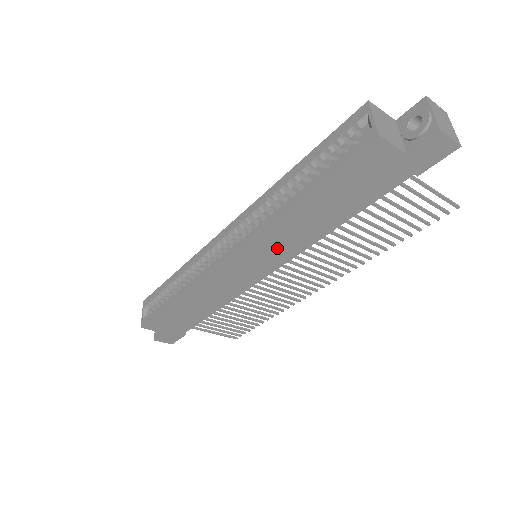
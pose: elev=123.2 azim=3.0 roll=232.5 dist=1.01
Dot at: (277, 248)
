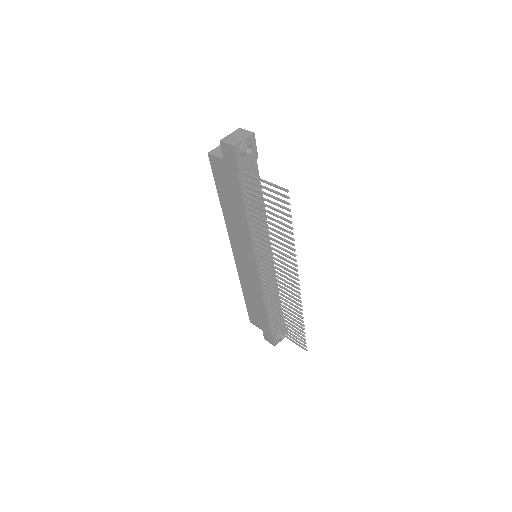
Dot at: (242, 241)
